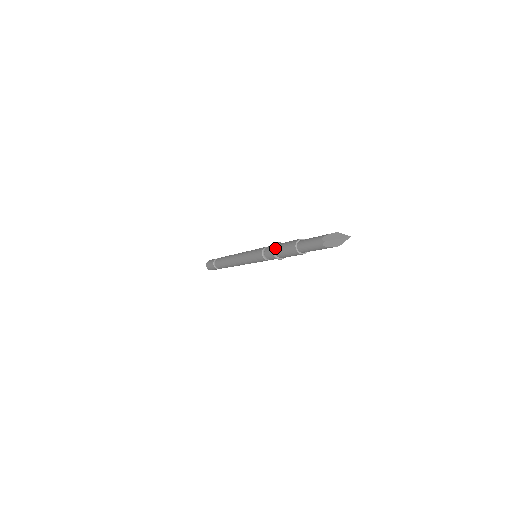
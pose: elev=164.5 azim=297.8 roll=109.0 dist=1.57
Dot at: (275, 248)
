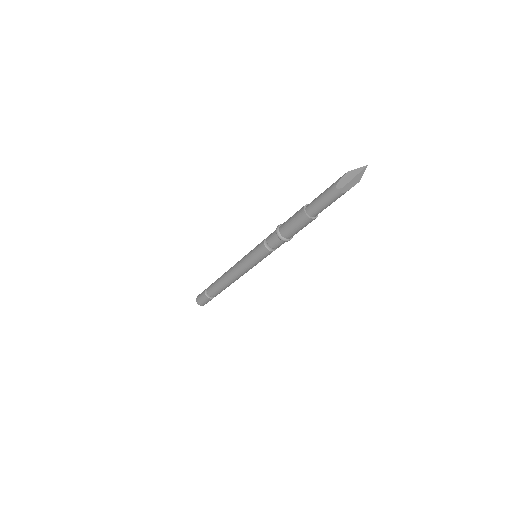
Dot at: (281, 233)
